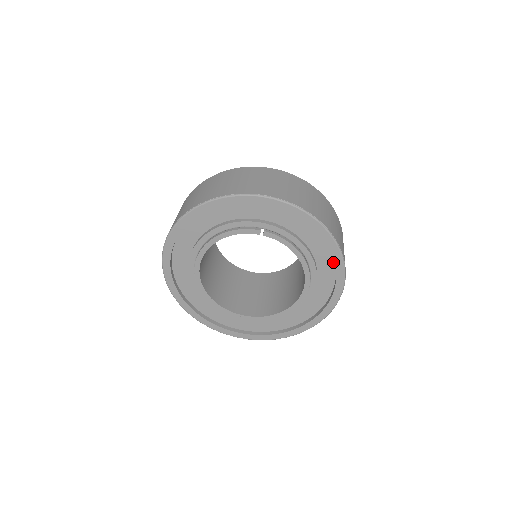
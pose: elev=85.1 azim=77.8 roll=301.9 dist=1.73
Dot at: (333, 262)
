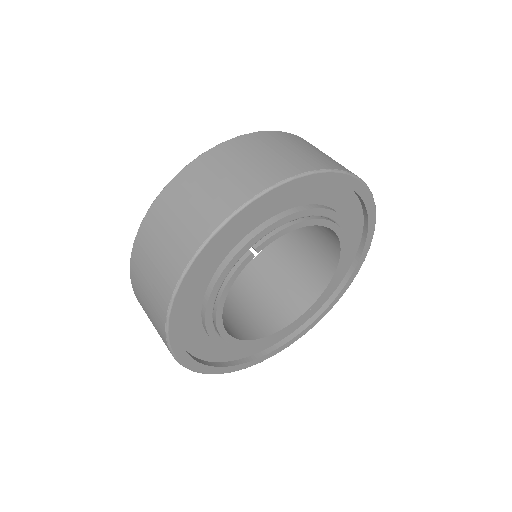
Dot at: (340, 185)
